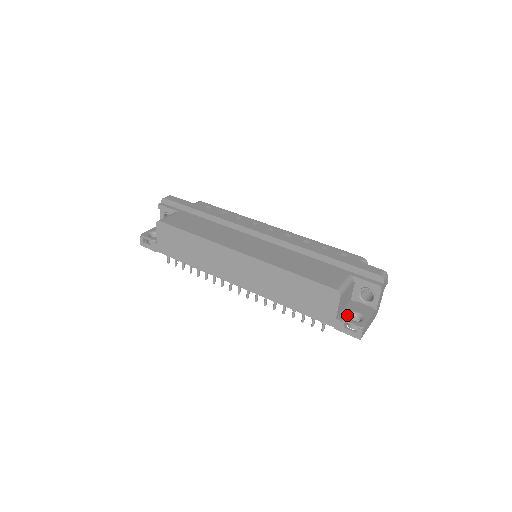
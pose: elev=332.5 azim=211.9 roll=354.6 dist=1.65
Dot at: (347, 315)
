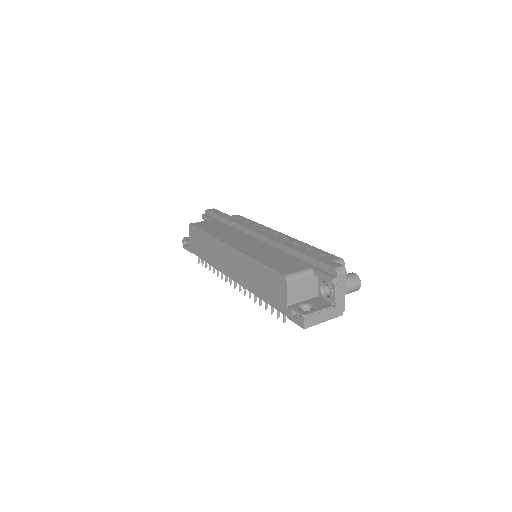
Dot at: (299, 305)
